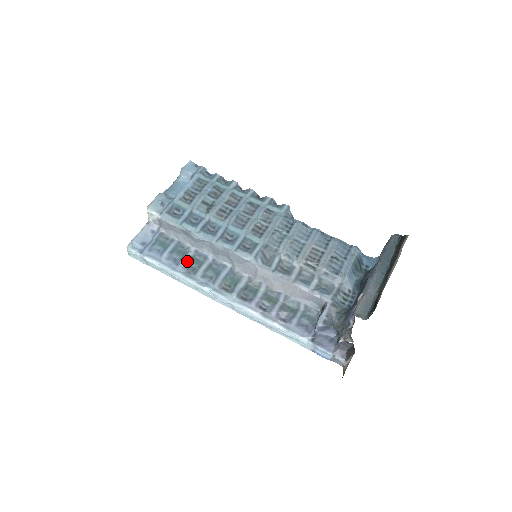
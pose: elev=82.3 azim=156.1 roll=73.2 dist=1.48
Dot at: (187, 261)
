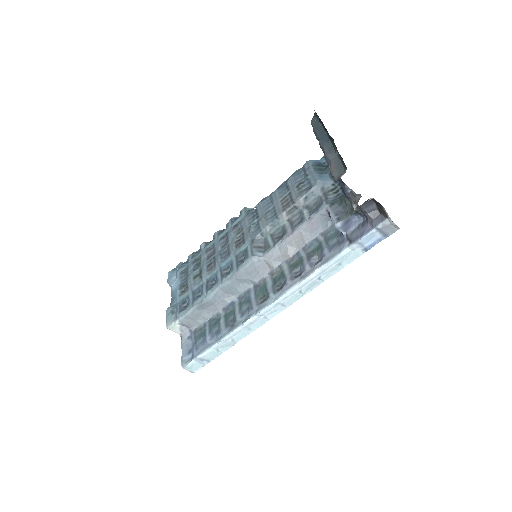
Dot at: (224, 322)
